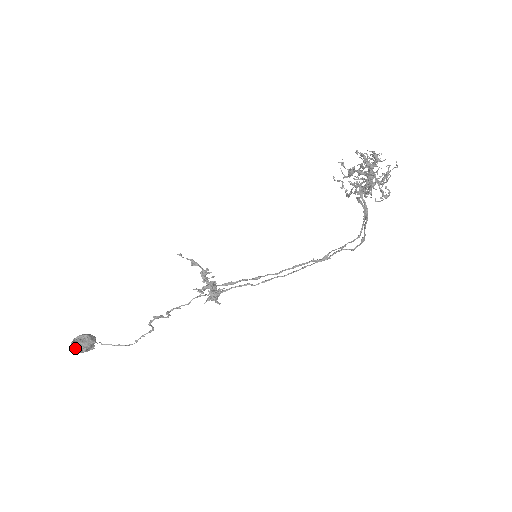
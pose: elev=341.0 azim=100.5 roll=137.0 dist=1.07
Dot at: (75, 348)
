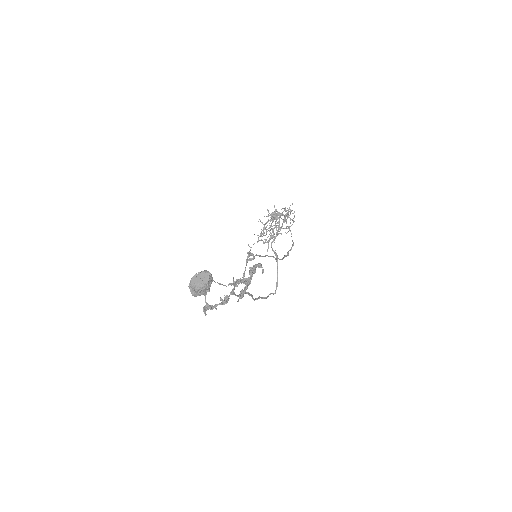
Dot at: (207, 272)
